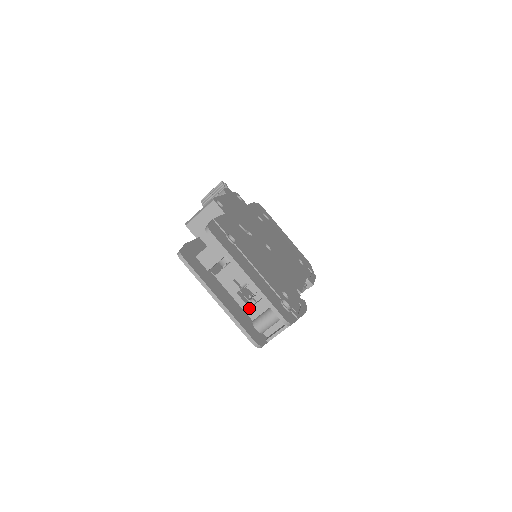
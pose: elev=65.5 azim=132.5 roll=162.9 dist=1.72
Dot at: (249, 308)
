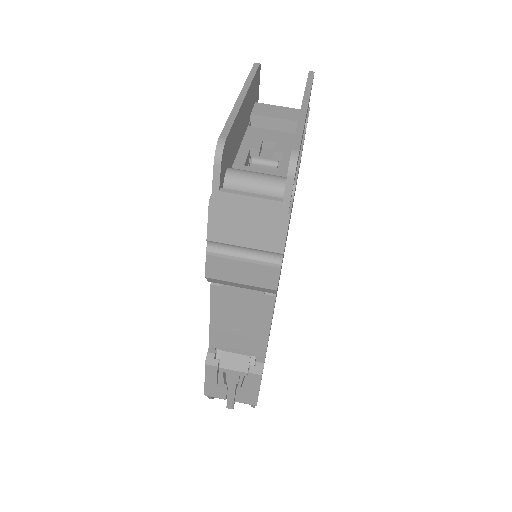
Dot at: (244, 165)
